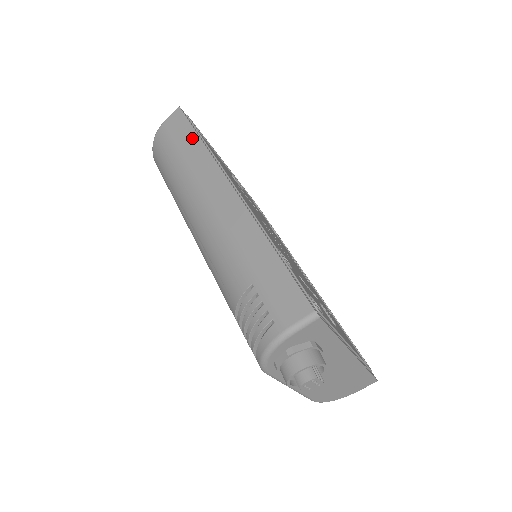
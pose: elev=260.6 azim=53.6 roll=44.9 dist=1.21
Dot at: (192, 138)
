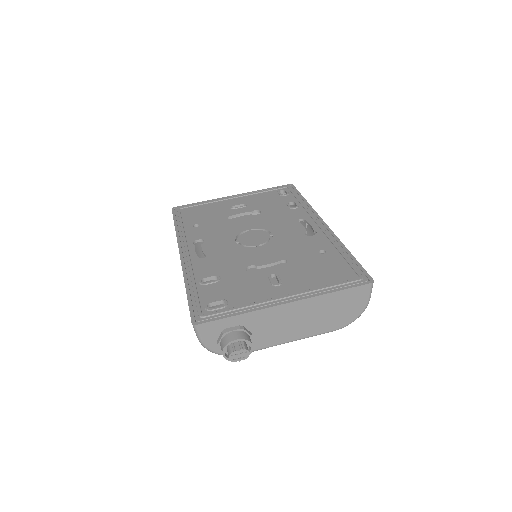
Dot at: occluded
